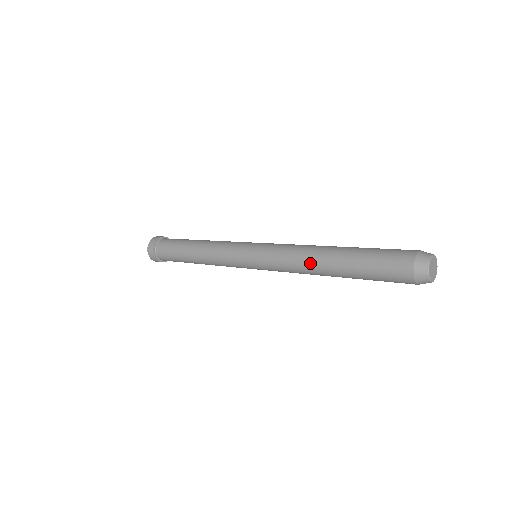
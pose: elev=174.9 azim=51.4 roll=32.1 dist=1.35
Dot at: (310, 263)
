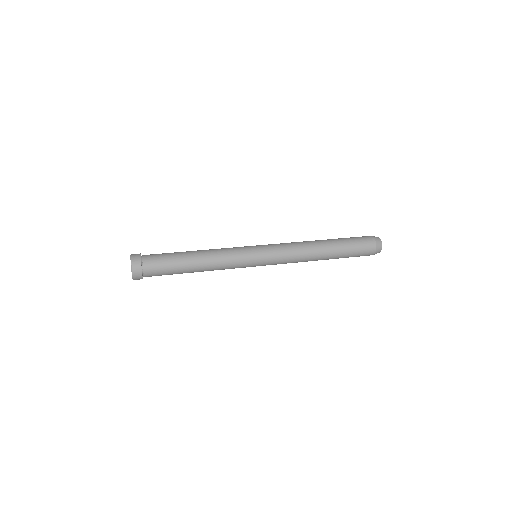
Dot at: (311, 246)
